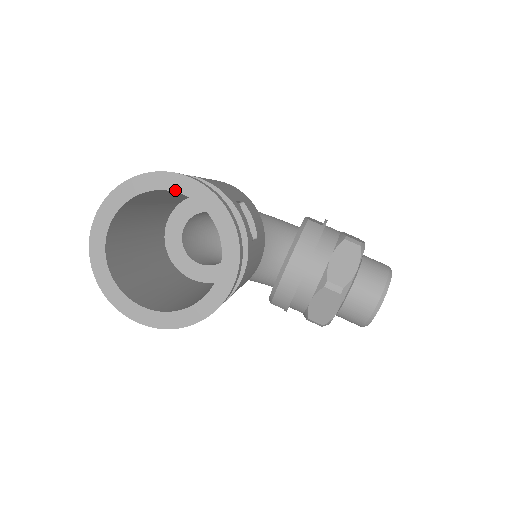
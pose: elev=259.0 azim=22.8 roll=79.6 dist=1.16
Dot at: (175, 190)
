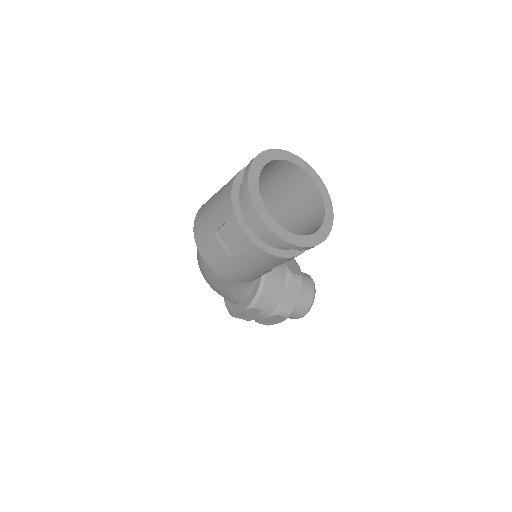
Dot at: (288, 160)
